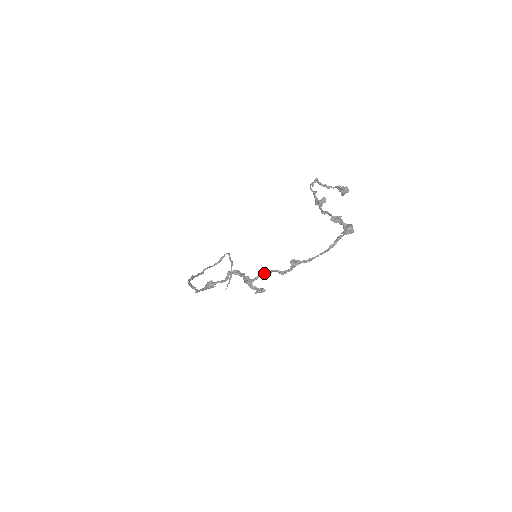
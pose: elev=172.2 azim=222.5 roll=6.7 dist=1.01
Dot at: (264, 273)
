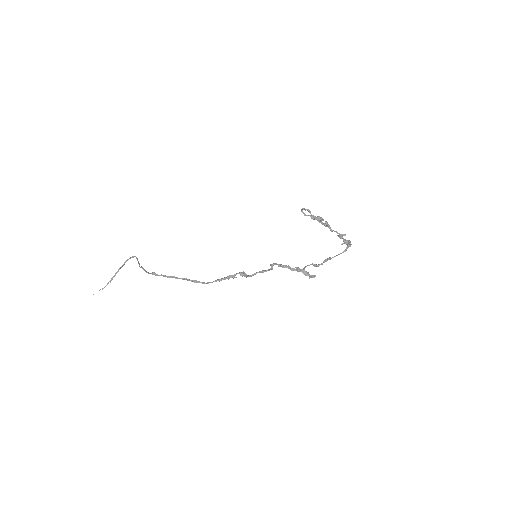
Dot at: (308, 265)
